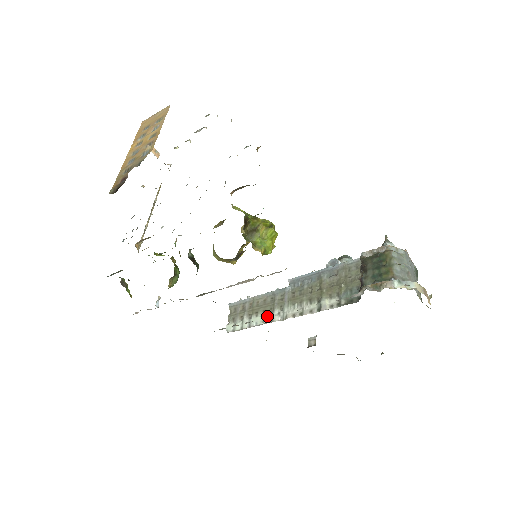
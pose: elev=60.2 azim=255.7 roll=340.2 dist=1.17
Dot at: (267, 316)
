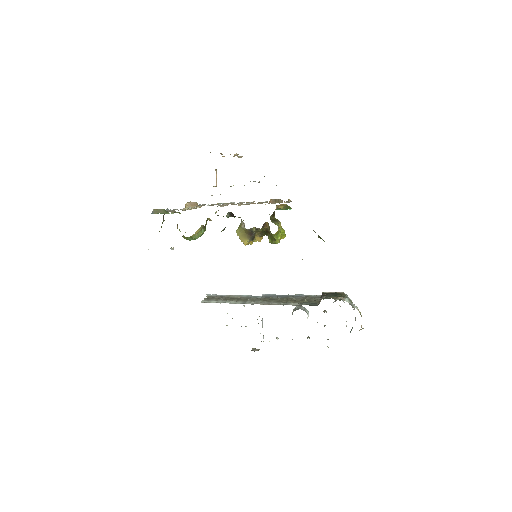
Dot at: (240, 302)
